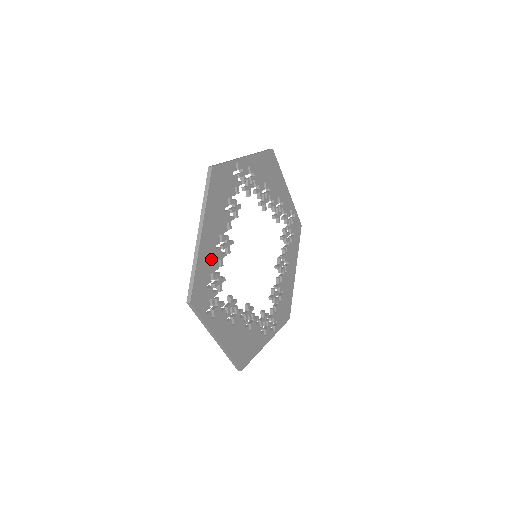
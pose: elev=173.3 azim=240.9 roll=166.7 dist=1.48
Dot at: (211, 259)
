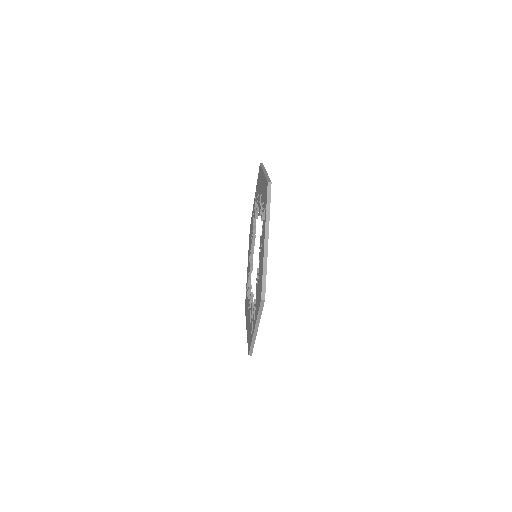
Dot at: occluded
